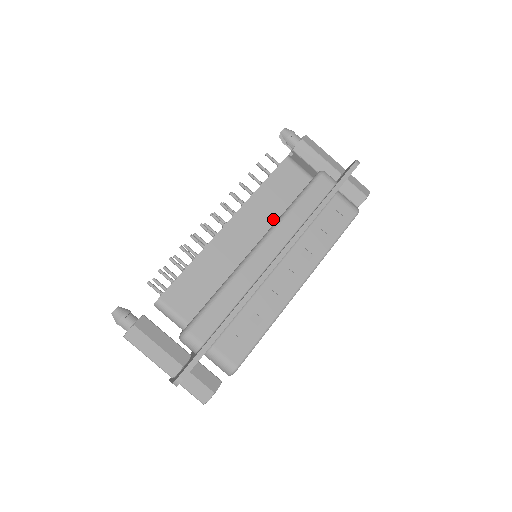
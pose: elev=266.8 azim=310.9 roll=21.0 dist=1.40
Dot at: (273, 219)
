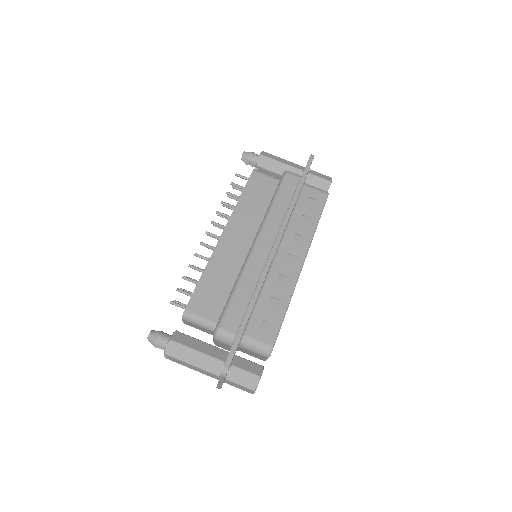
Dot at: (259, 220)
